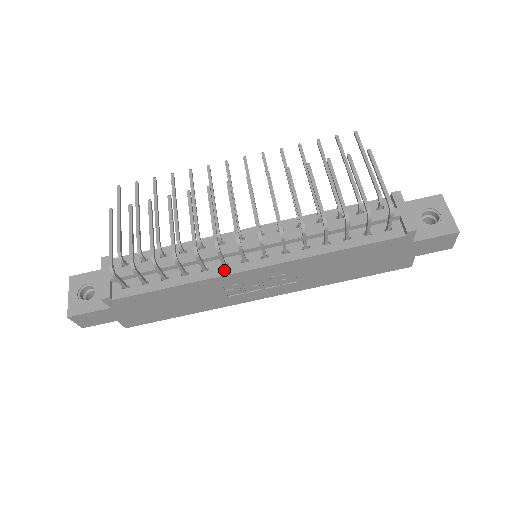
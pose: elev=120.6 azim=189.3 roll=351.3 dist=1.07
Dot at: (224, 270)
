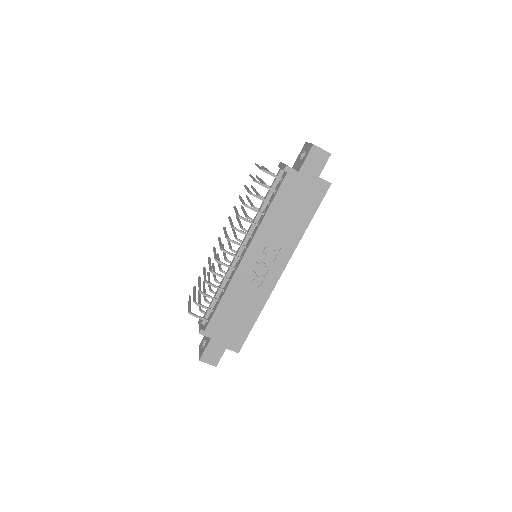
Dot at: (235, 271)
